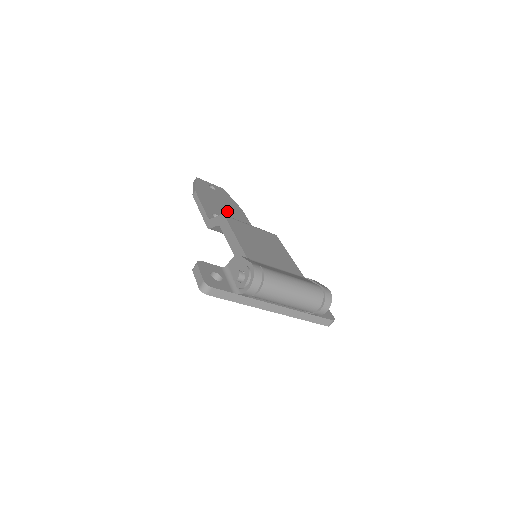
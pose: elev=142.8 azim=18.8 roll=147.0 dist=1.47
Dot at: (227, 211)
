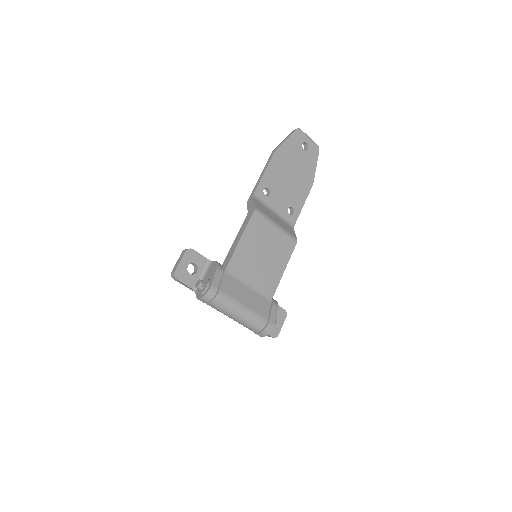
Dot at: (289, 185)
